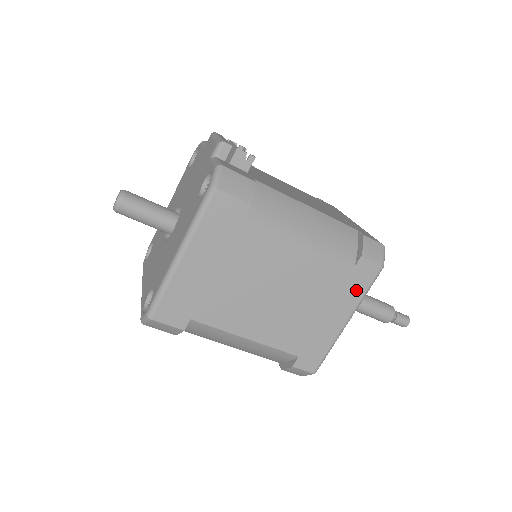
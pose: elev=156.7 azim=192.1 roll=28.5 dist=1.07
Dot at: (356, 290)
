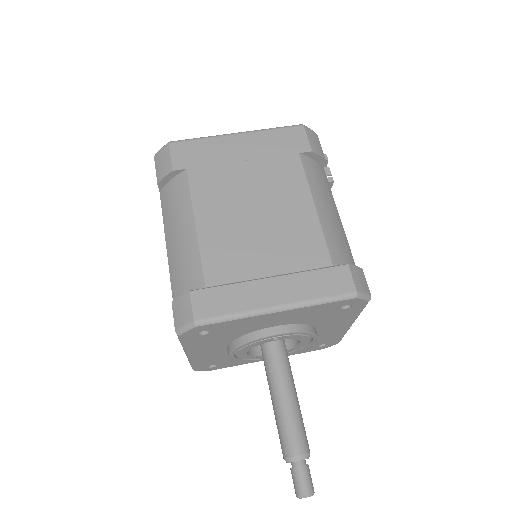
Dot at: (315, 287)
